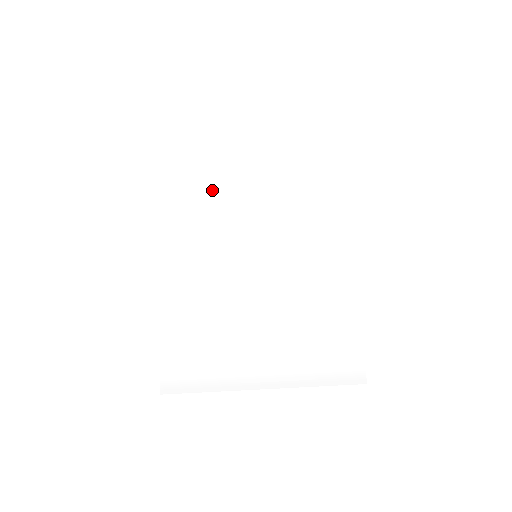
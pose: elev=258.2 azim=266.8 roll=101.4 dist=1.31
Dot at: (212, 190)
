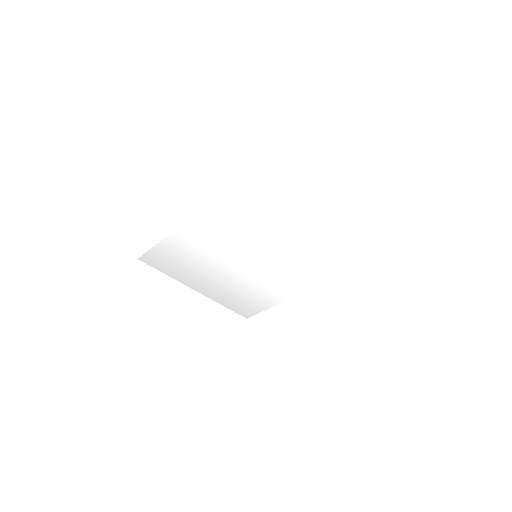
Dot at: (270, 217)
